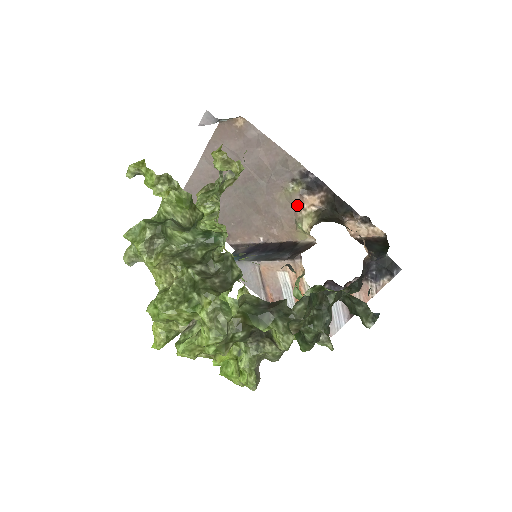
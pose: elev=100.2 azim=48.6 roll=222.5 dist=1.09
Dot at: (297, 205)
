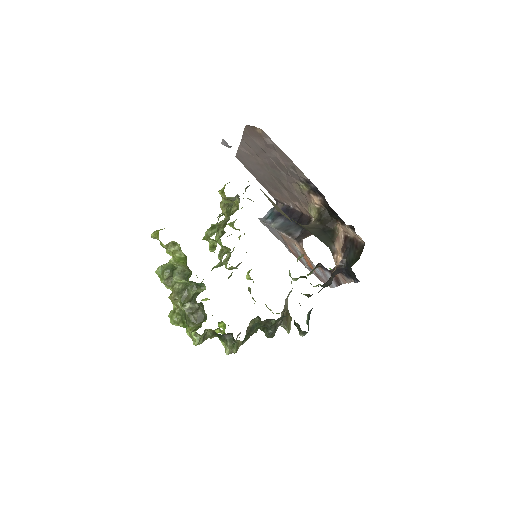
Dot at: (307, 197)
